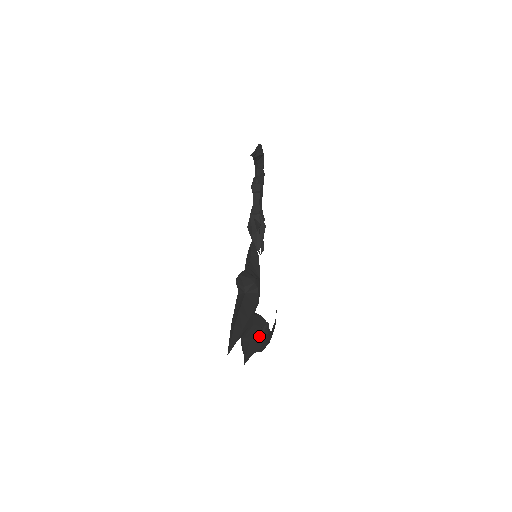
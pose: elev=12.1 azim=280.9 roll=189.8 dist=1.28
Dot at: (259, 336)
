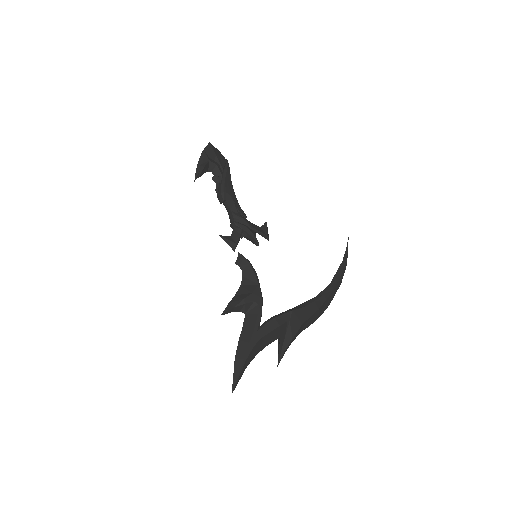
Dot at: (286, 330)
